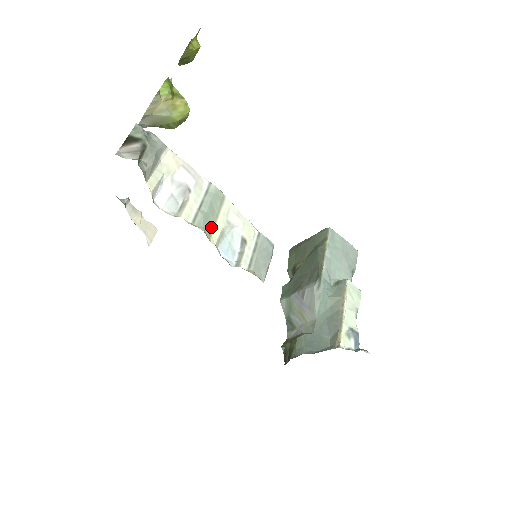
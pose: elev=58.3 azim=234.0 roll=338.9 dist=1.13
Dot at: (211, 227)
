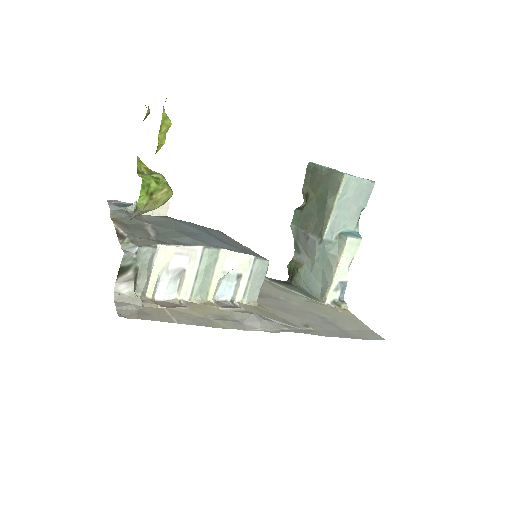
Dot at: (208, 288)
